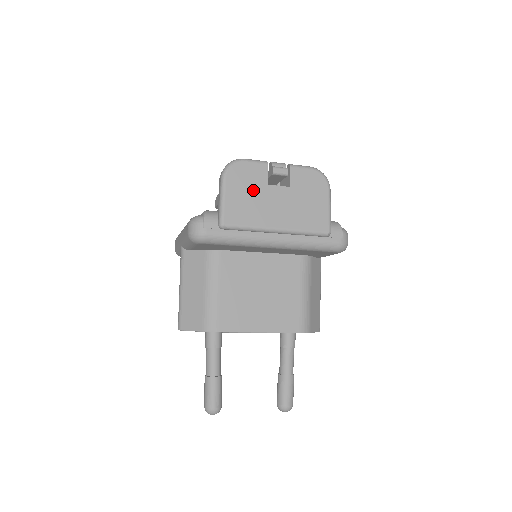
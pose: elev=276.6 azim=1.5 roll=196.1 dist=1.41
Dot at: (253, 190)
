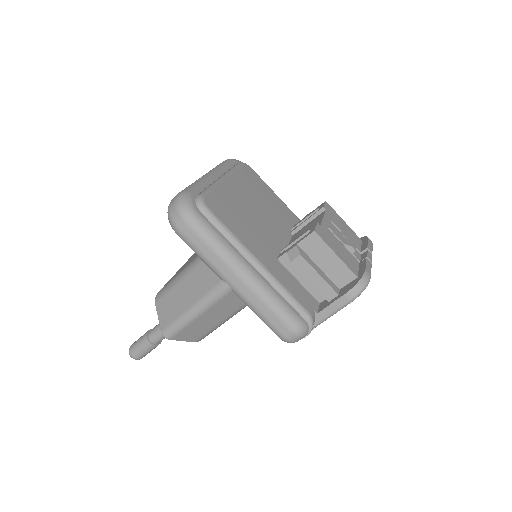
Dot at: occluded
